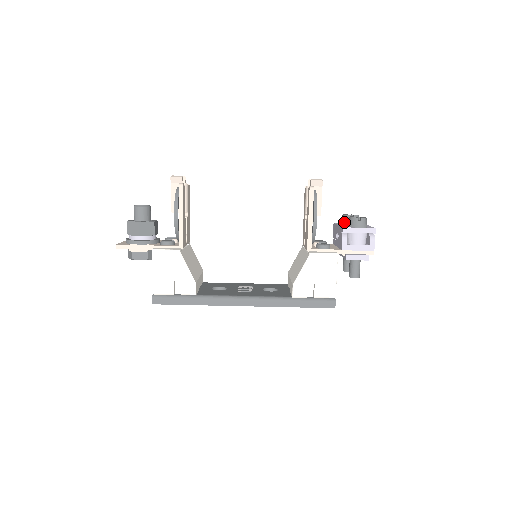
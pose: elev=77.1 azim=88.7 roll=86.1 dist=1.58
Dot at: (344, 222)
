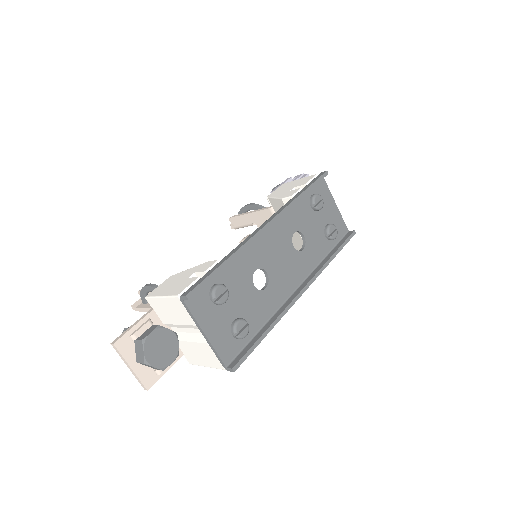
Dot at: occluded
